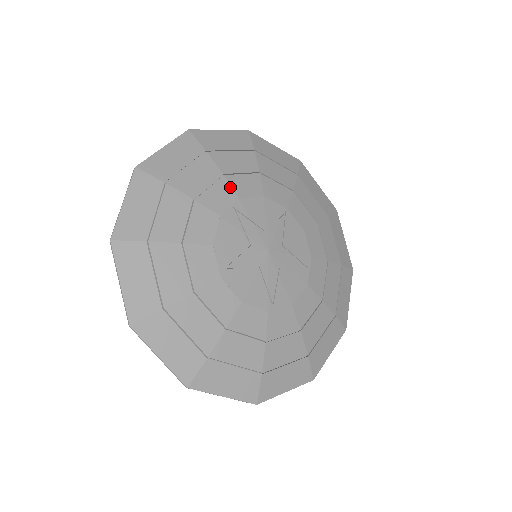
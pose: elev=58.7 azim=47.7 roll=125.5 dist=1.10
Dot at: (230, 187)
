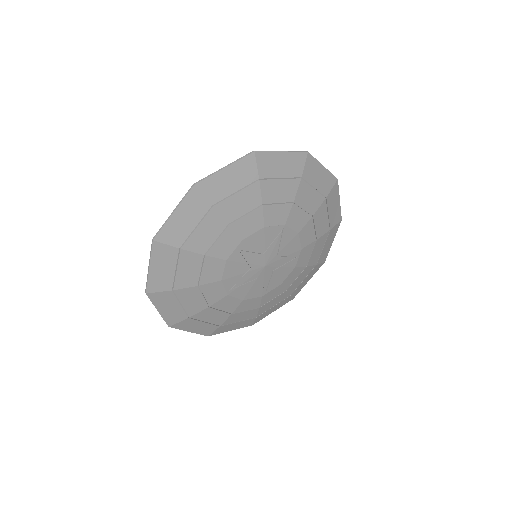
Dot at: (235, 233)
